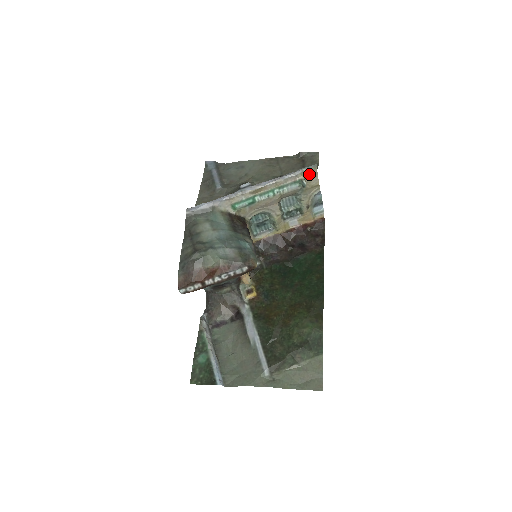
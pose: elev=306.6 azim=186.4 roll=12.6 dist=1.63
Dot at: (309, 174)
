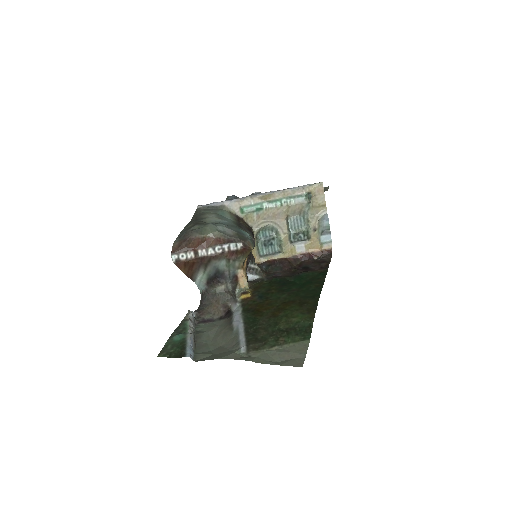
Dot at: (316, 189)
